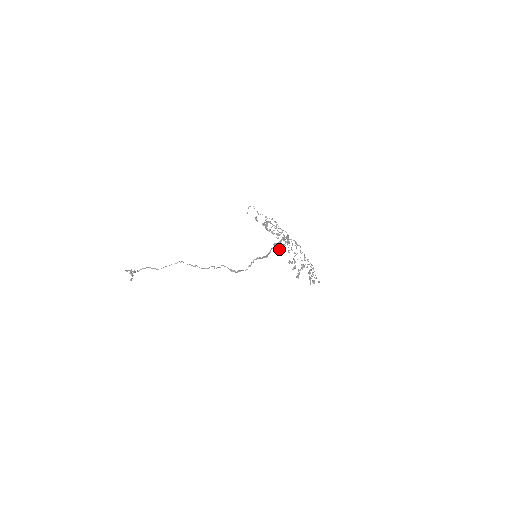
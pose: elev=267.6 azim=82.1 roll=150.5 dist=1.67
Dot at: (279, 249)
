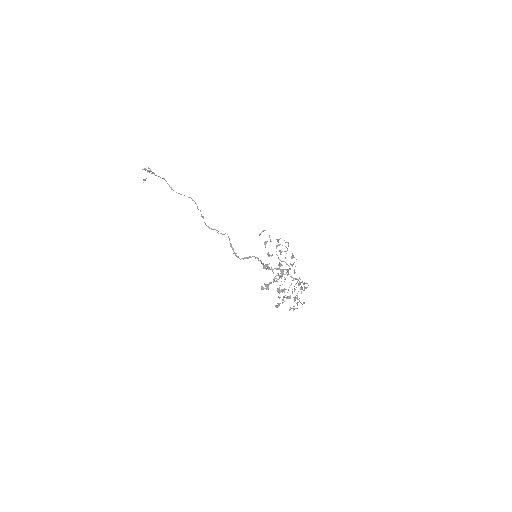
Dot at: (268, 286)
